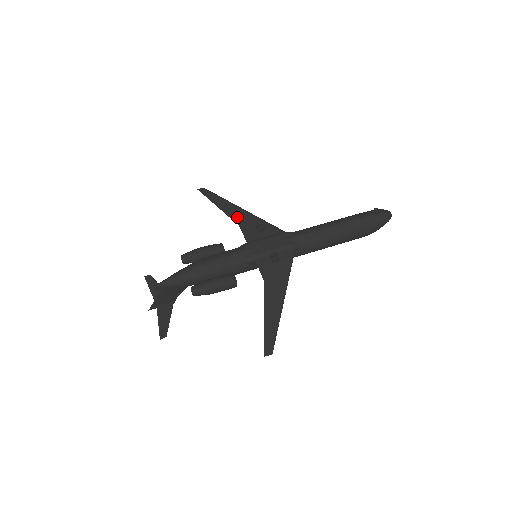
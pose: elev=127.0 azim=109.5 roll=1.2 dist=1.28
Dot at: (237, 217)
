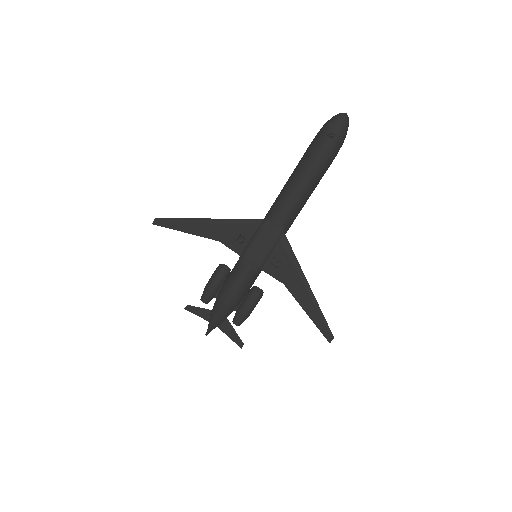
Dot at: (210, 233)
